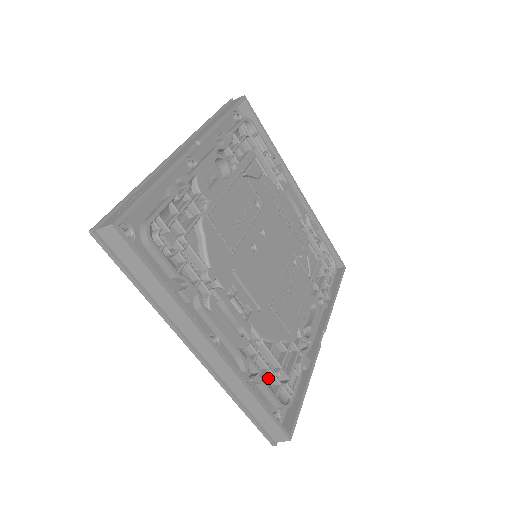
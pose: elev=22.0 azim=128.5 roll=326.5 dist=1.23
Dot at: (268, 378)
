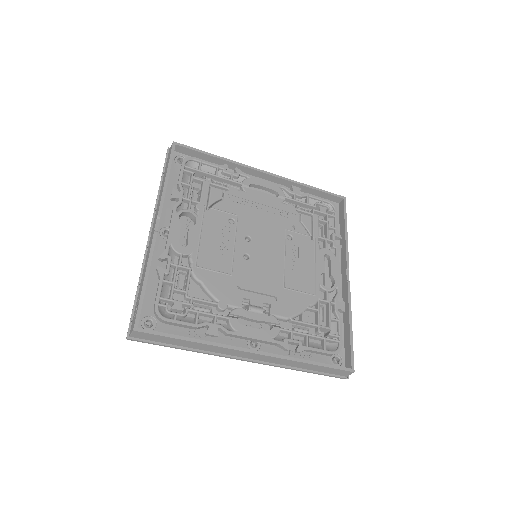
Dot at: (312, 340)
